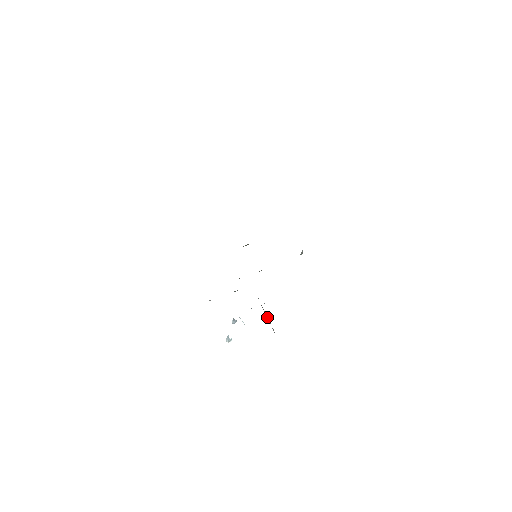
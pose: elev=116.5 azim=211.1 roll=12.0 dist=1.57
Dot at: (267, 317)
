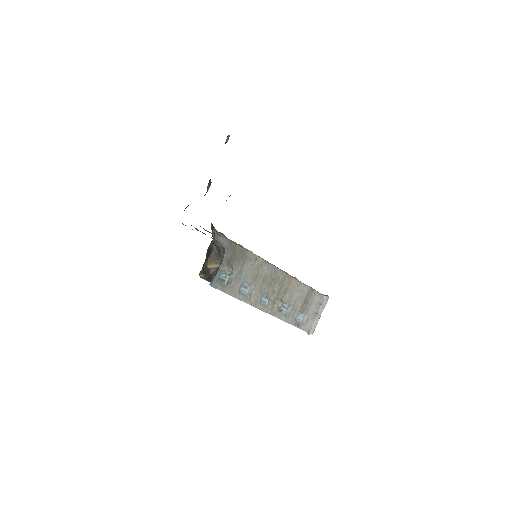
Dot at: (320, 316)
